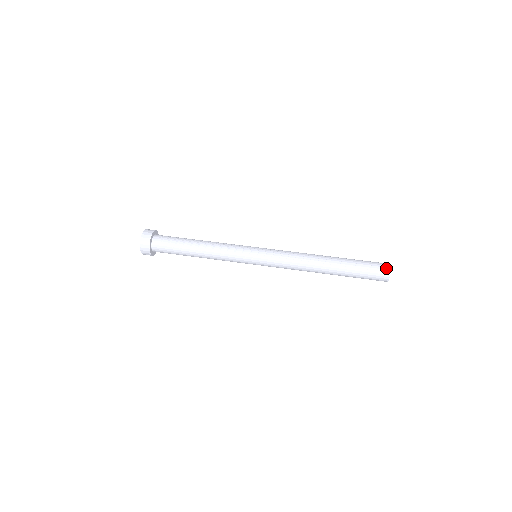
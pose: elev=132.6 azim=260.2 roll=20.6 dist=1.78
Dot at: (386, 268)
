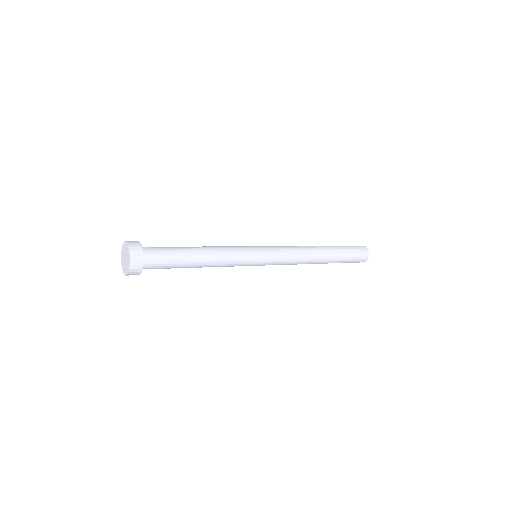
Dot at: (362, 246)
